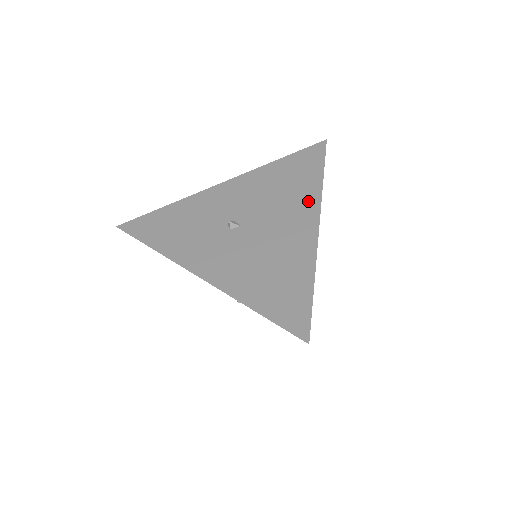
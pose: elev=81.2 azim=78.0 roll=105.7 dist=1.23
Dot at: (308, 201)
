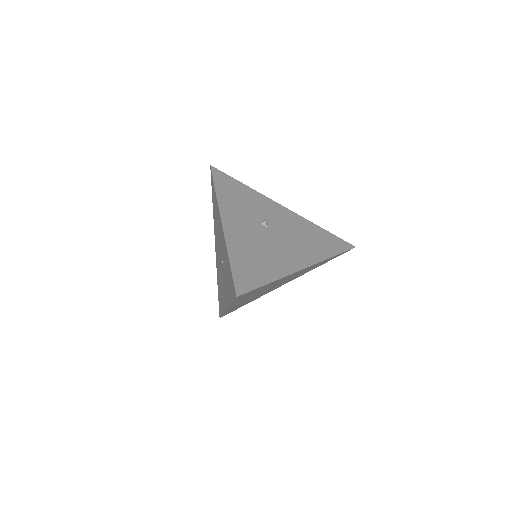
Dot at: (312, 256)
